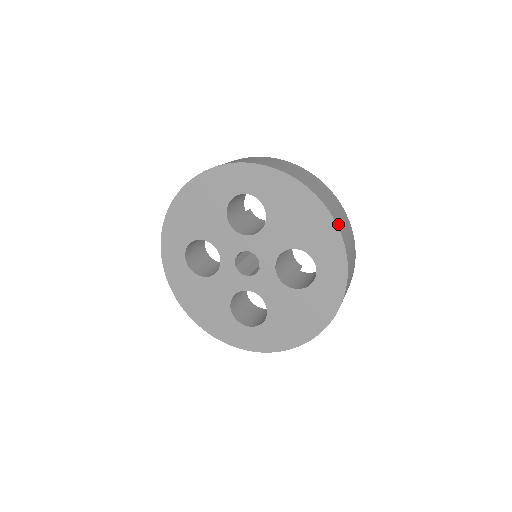
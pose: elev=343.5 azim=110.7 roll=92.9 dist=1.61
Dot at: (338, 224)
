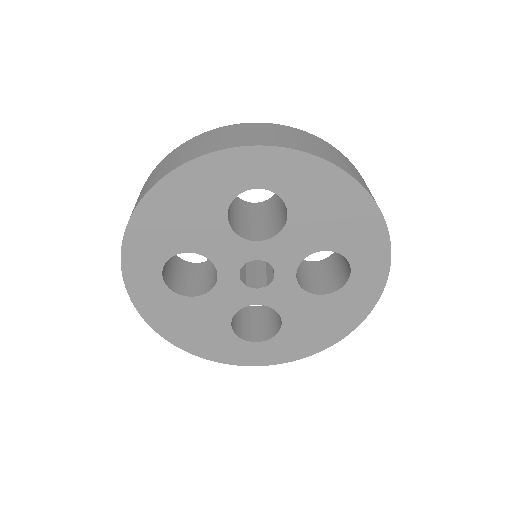
Dot at: (382, 216)
